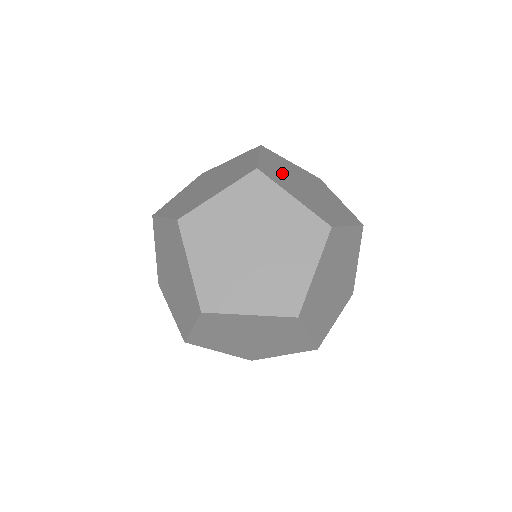
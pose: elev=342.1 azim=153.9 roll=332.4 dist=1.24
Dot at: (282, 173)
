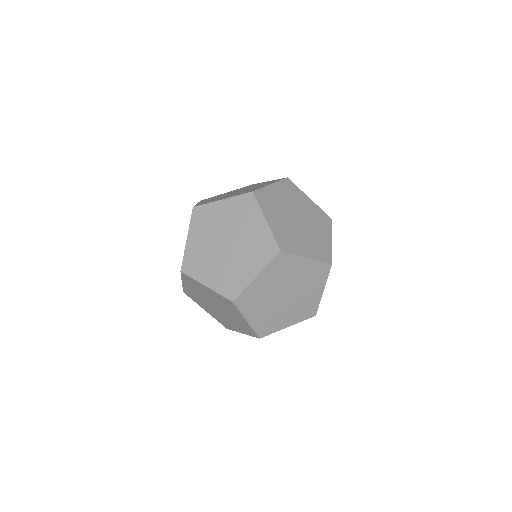
Dot at: (280, 202)
